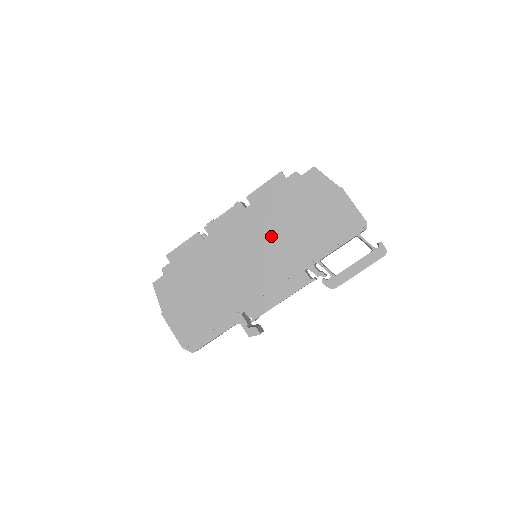
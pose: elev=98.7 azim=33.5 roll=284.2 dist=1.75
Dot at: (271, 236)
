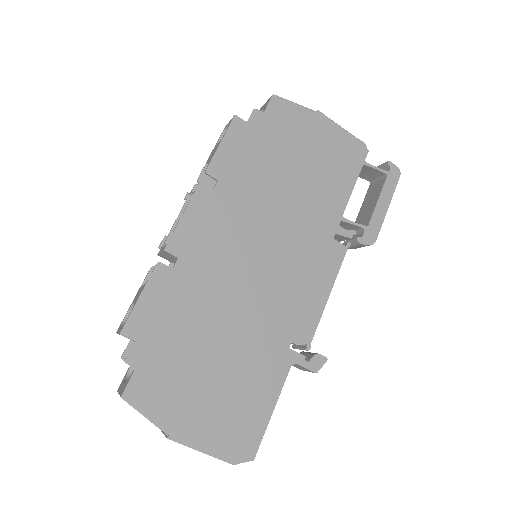
Dot at: (270, 213)
